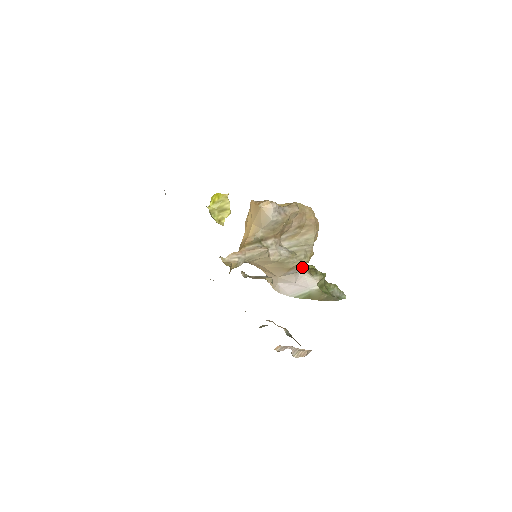
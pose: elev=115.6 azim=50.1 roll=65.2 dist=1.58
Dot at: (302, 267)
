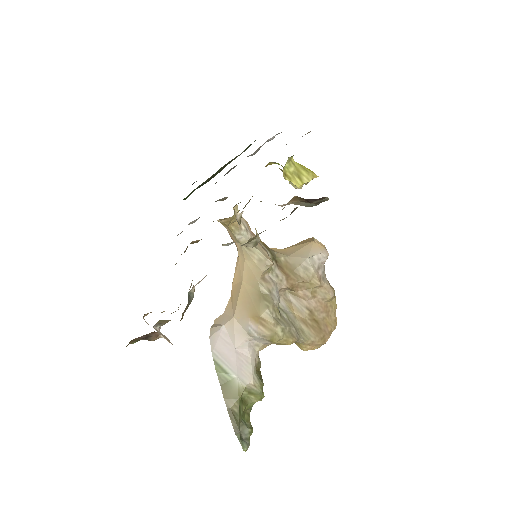
Dot at: occluded
